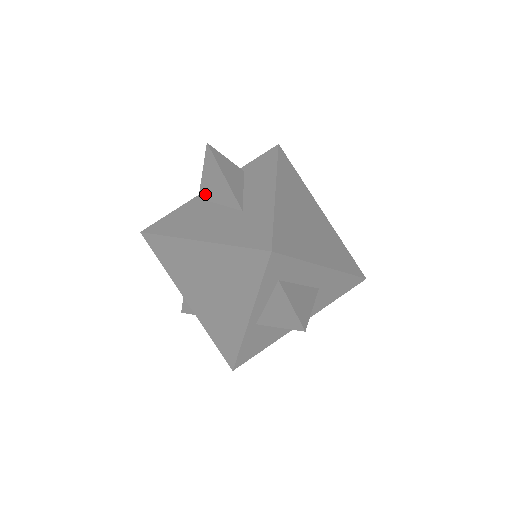
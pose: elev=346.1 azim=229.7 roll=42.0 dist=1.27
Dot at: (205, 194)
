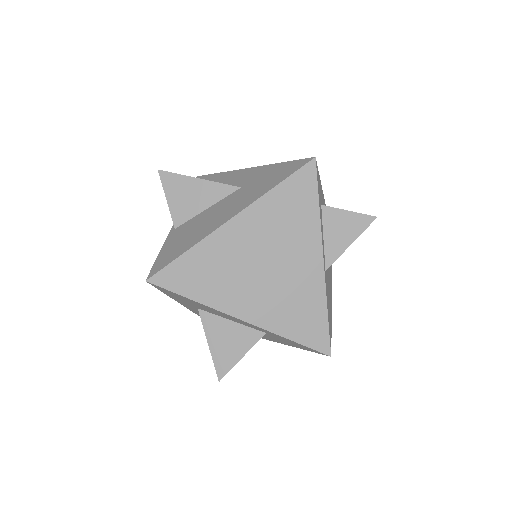
Dot at: (182, 216)
